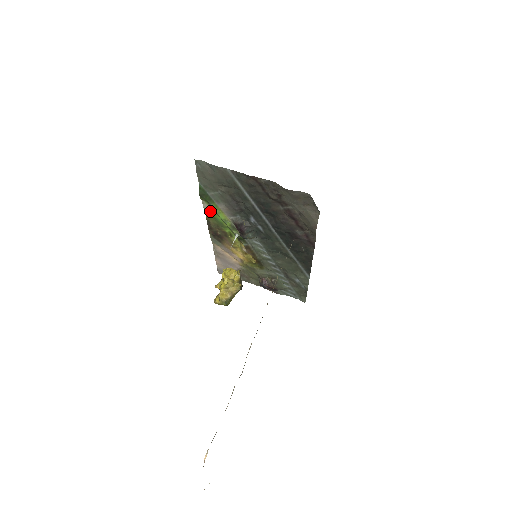
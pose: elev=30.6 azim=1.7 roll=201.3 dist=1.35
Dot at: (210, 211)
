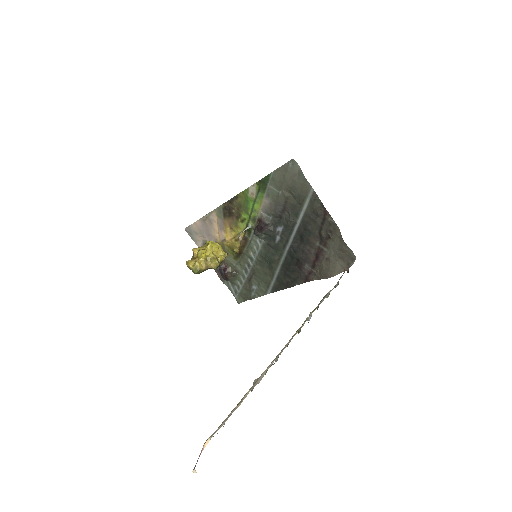
Dot at: (251, 194)
